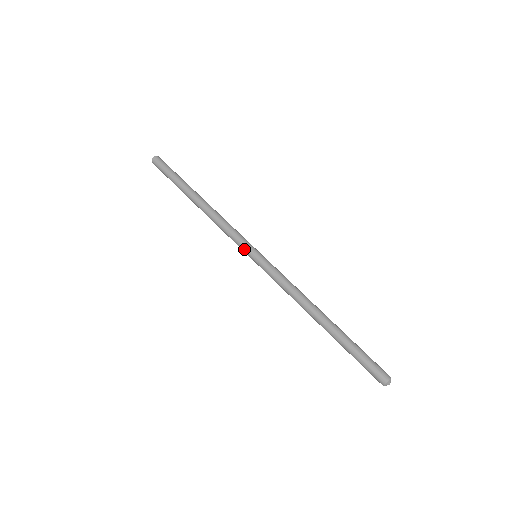
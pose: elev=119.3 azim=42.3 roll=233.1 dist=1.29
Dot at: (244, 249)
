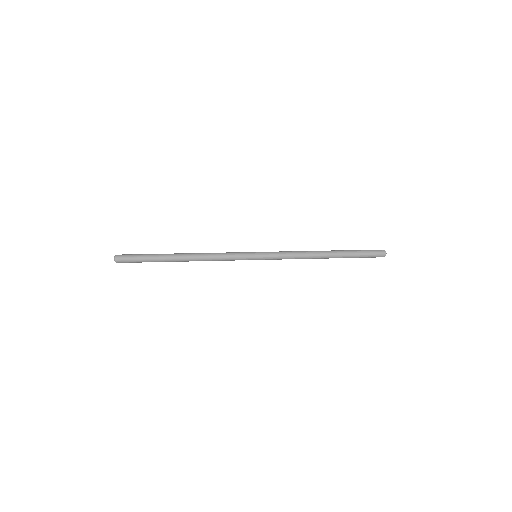
Dot at: (246, 254)
